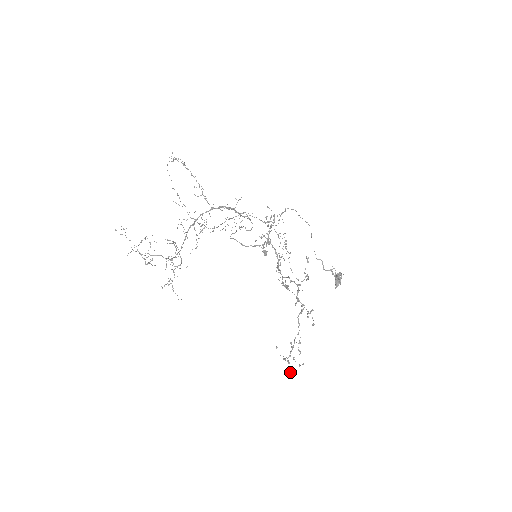
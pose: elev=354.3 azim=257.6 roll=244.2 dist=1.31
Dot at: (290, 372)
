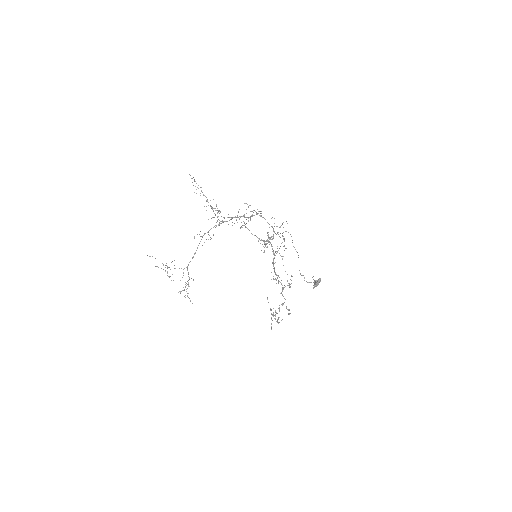
Dot at: occluded
